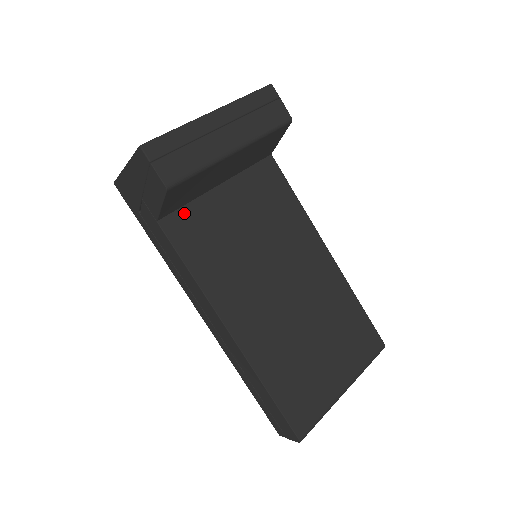
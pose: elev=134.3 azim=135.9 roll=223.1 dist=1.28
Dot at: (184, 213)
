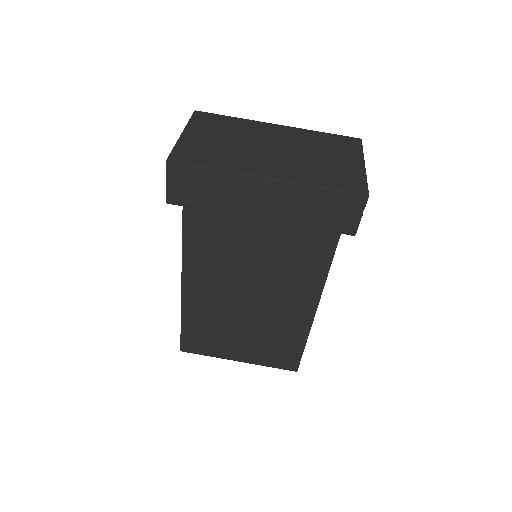
Dot at: occluded
